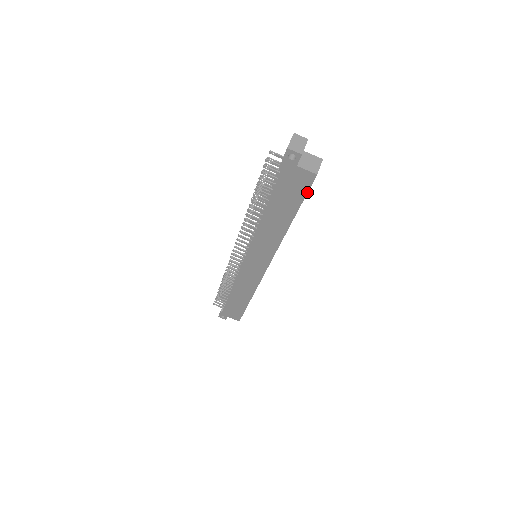
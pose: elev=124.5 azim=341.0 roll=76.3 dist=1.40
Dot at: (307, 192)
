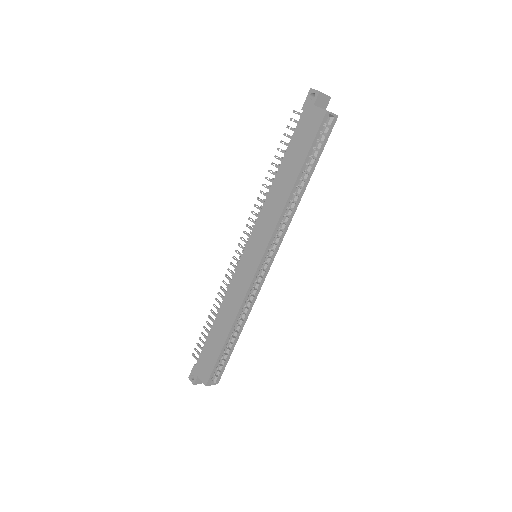
Dot at: (316, 135)
